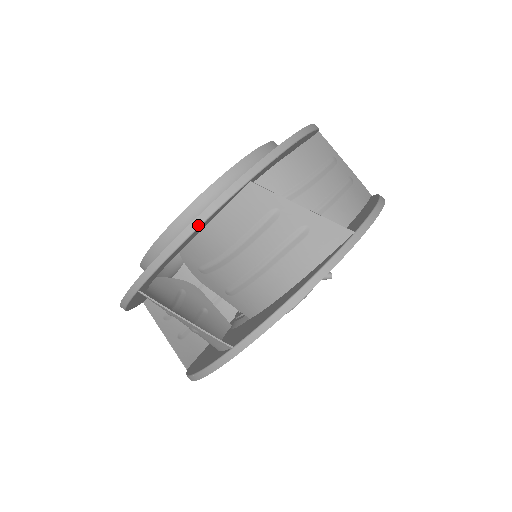
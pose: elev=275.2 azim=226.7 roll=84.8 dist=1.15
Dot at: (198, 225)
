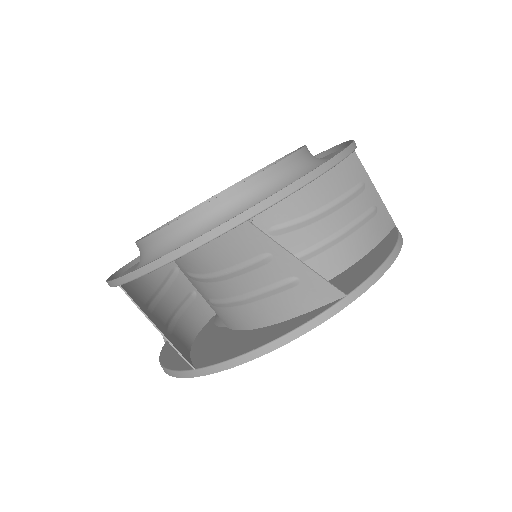
Dot at: (335, 164)
